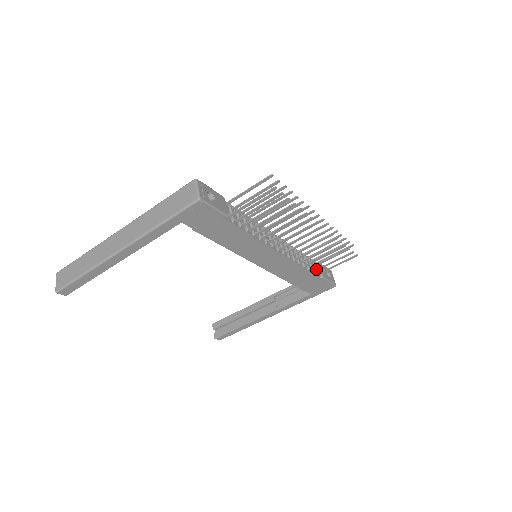
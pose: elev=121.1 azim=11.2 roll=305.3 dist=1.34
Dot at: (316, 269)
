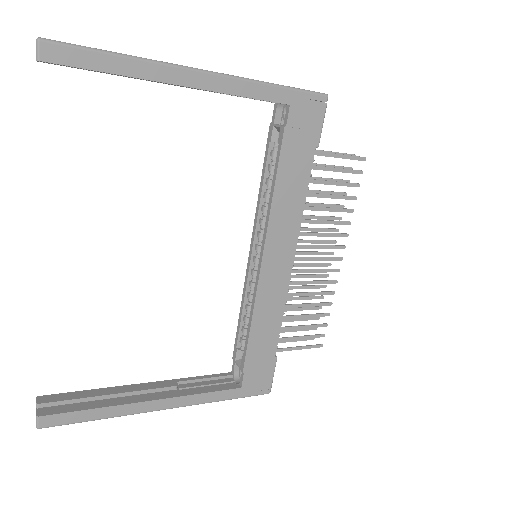
Dot at: occluded
